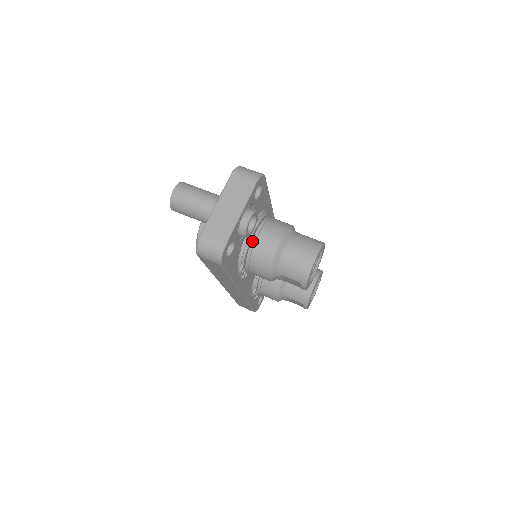
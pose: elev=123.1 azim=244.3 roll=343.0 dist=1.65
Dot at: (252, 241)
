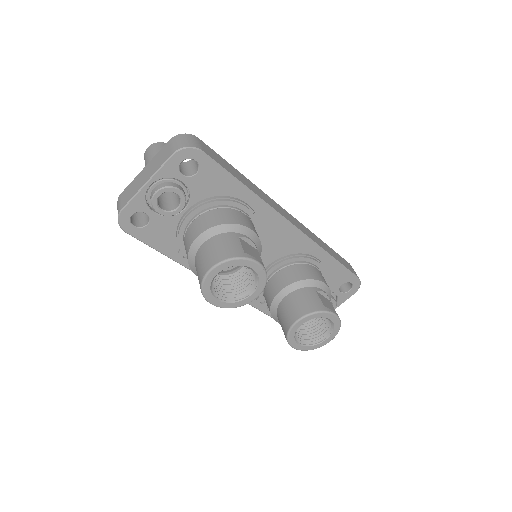
Dot at: (187, 224)
